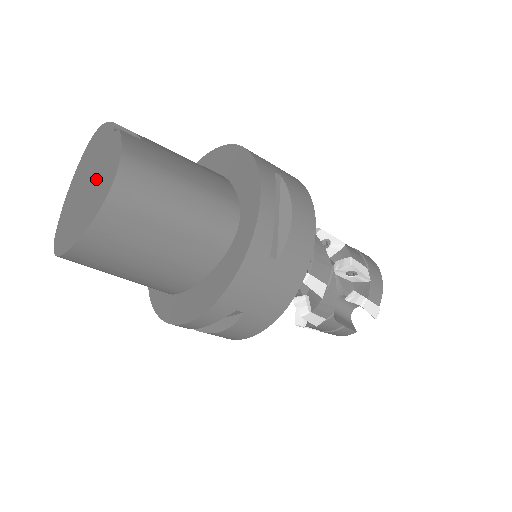
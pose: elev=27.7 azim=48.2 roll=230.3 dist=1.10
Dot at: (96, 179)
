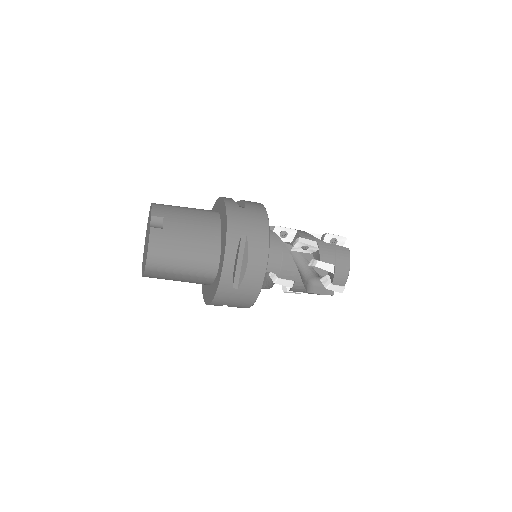
Dot at: (146, 247)
